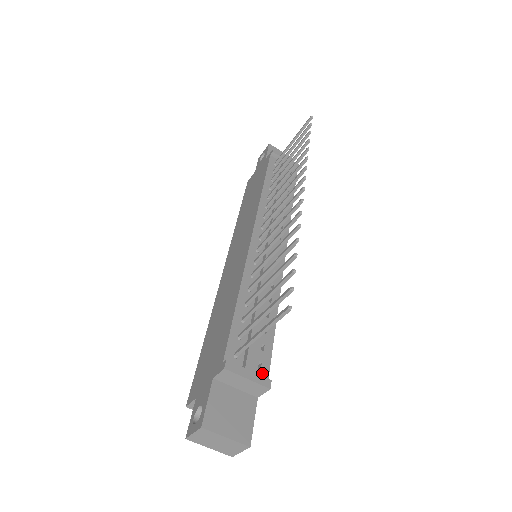
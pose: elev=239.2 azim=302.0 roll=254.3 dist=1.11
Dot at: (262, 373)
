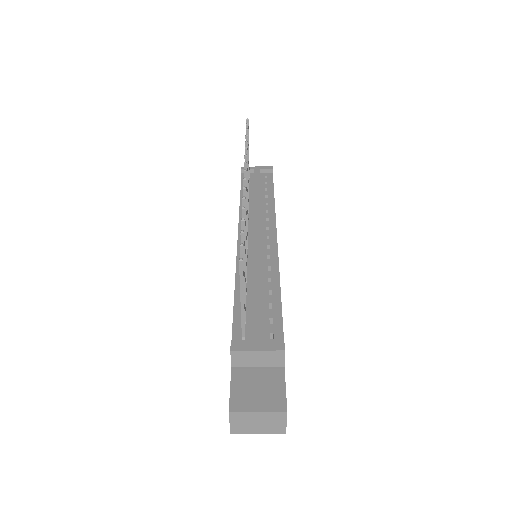
Dot at: (276, 342)
